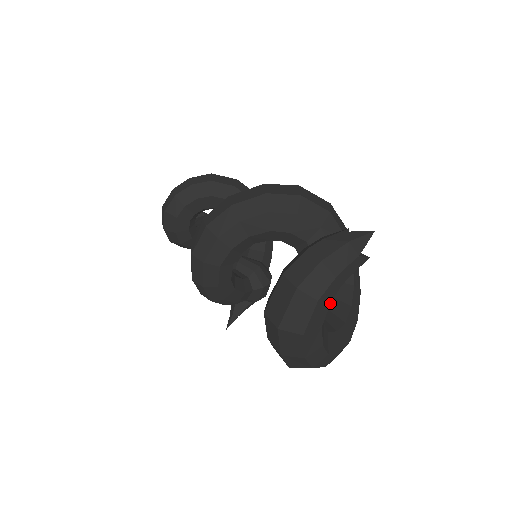
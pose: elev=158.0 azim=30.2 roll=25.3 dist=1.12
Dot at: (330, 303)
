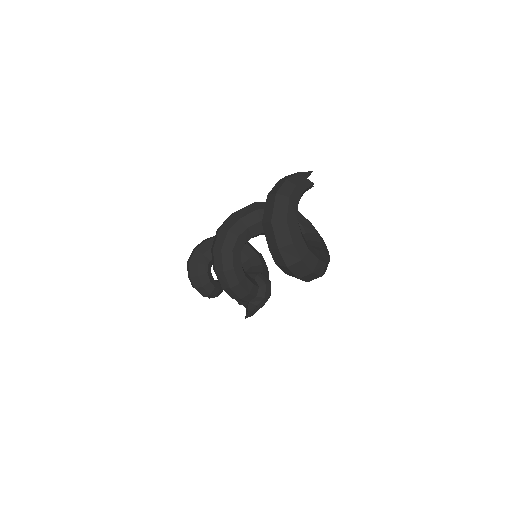
Dot at: occluded
